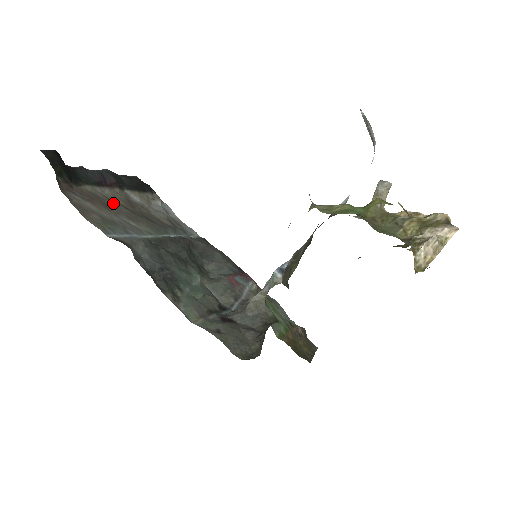
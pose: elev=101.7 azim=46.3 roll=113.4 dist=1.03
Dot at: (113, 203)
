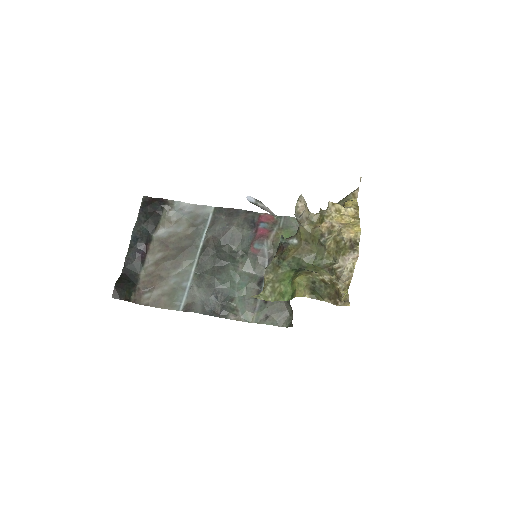
Dot at: (160, 267)
